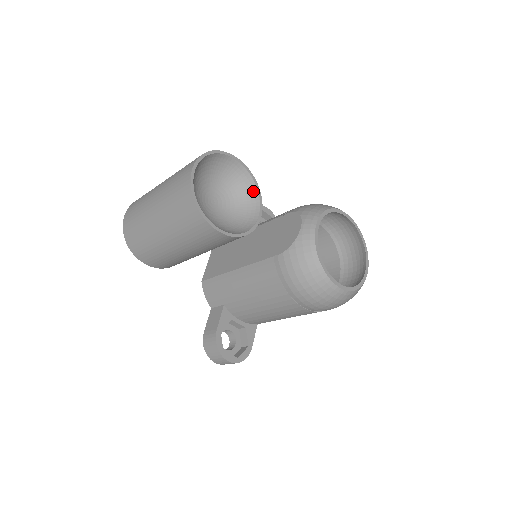
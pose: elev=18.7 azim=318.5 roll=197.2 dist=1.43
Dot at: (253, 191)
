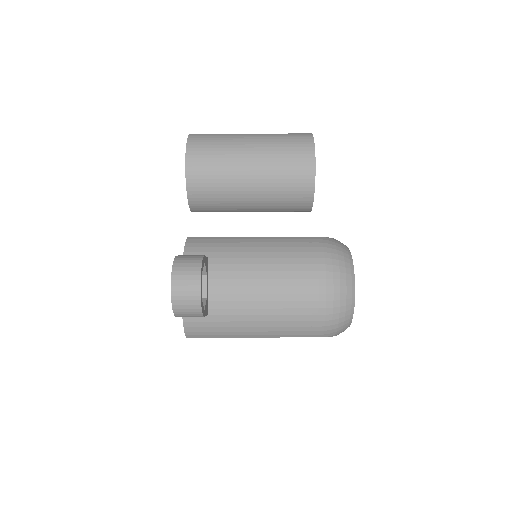
Dot at: occluded
